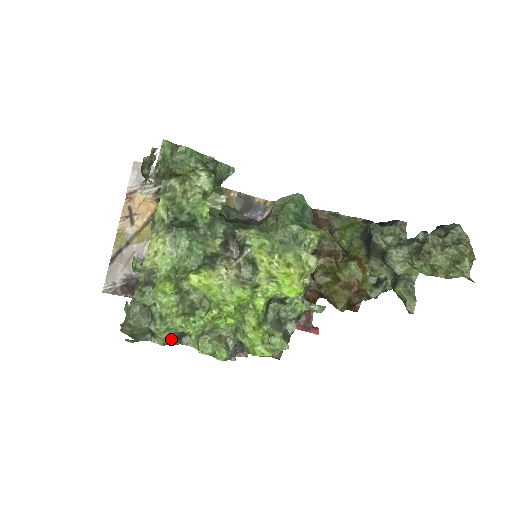
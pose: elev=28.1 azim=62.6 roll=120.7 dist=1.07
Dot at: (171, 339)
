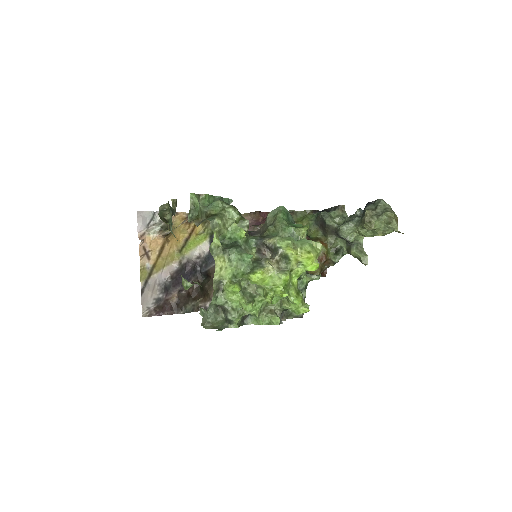
Dot at: (239, 323)
